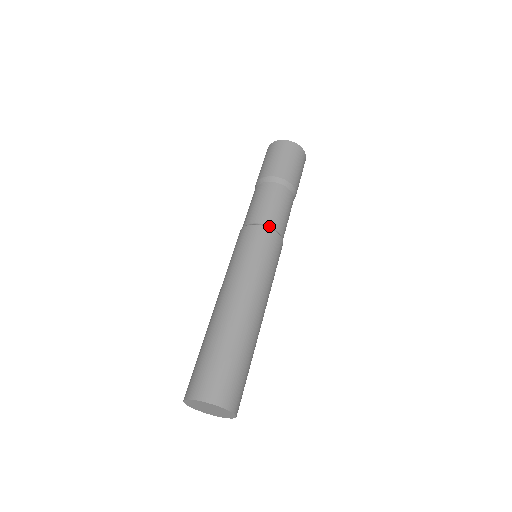
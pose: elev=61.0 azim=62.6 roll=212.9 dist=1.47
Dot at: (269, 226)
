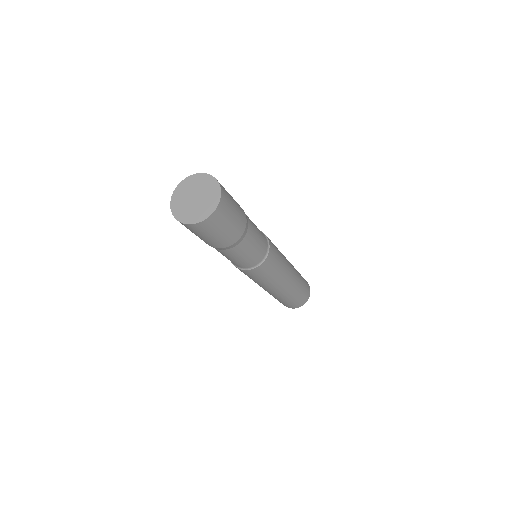
Dot at: (245, 268)
